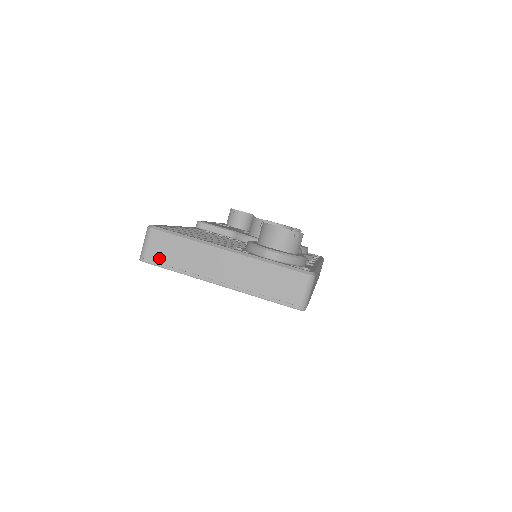
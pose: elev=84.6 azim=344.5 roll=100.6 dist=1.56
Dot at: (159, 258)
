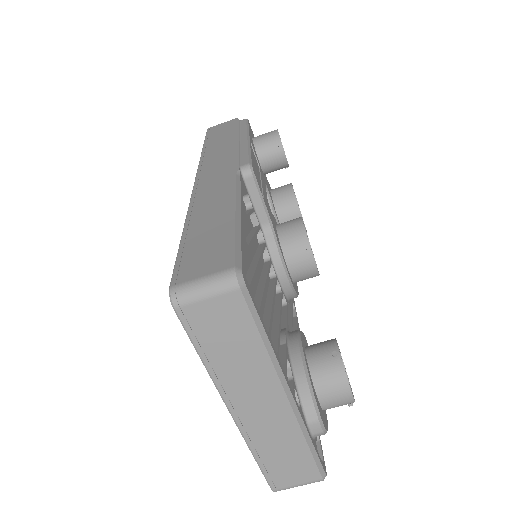
Dot at: (201, 327)
